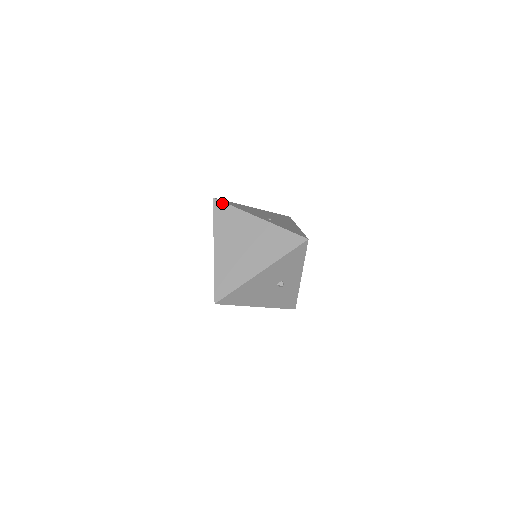
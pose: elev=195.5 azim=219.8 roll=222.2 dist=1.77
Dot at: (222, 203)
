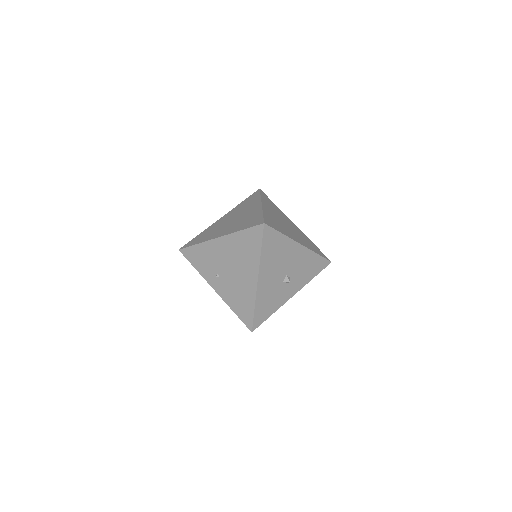
Dot at: (267, 196)
